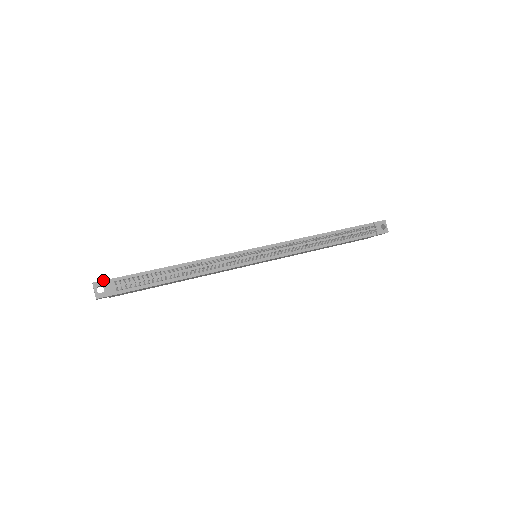
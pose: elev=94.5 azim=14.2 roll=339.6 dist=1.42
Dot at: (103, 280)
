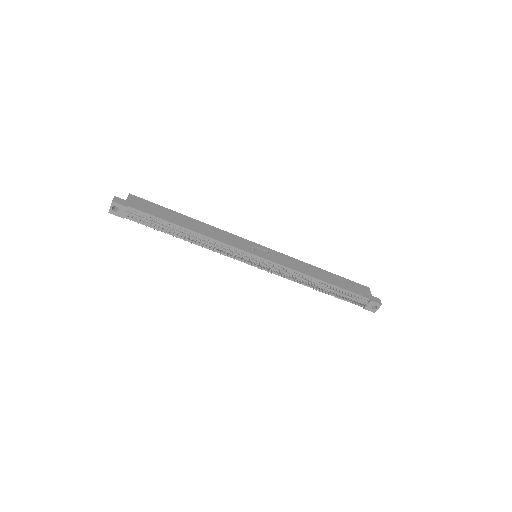
Dot at: (121, 204)
